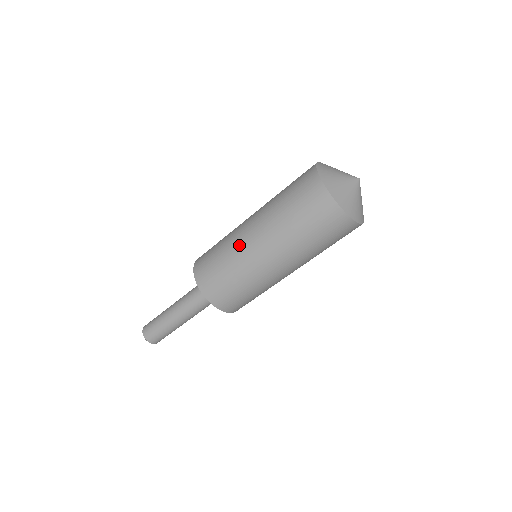
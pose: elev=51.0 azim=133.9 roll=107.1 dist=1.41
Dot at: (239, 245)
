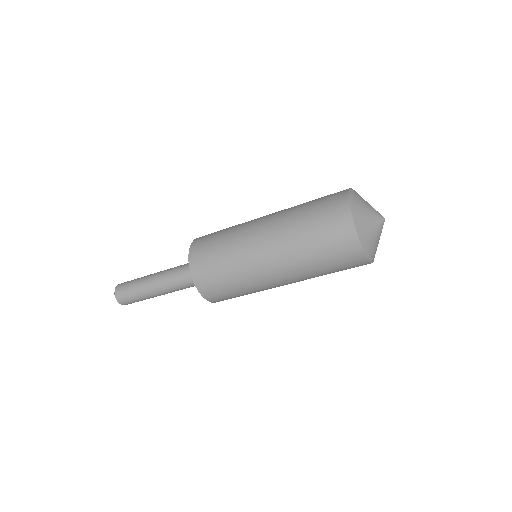
Dot at: (246, 244)
